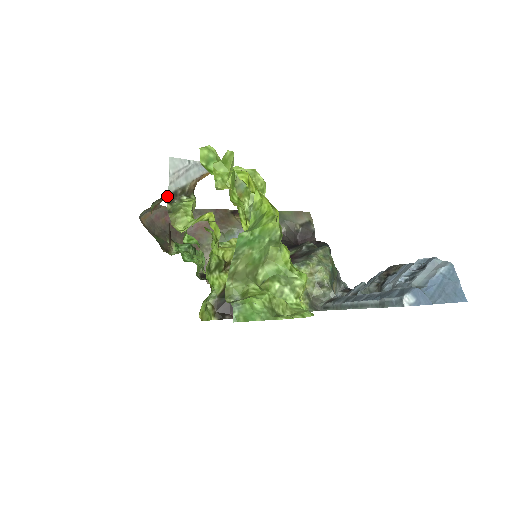
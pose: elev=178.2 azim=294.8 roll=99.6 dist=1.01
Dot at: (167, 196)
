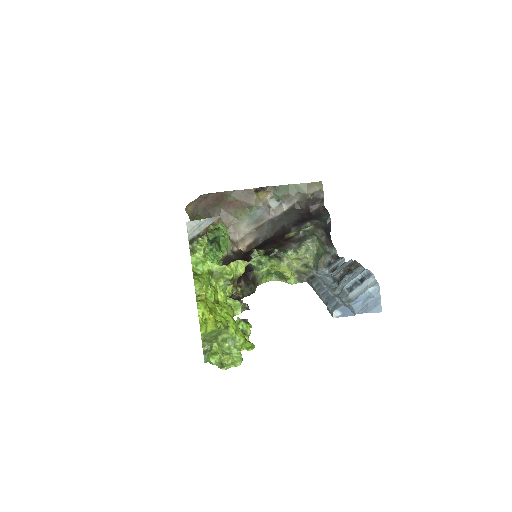
Dot at: occluded
